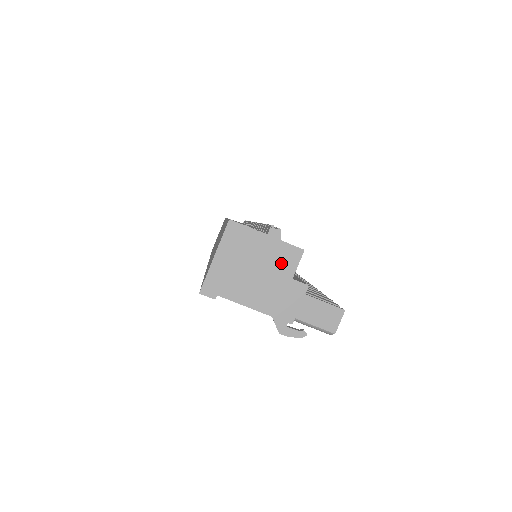
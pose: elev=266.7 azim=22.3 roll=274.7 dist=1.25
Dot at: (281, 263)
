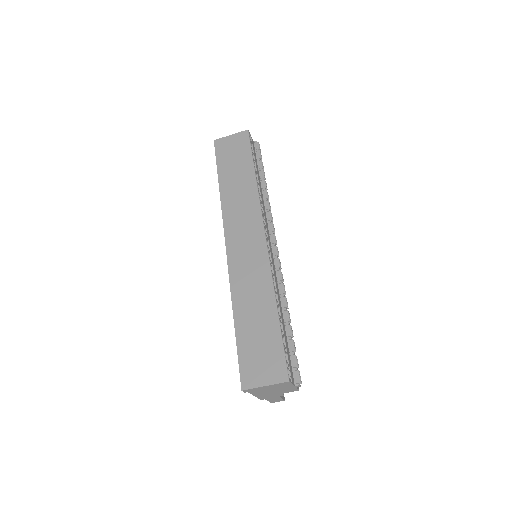
Dot at: (286, 391)
